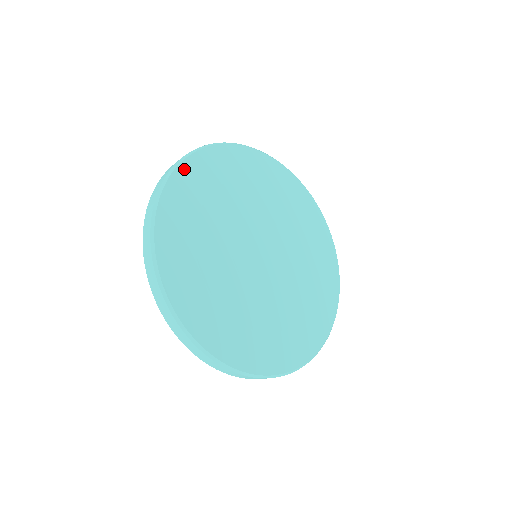
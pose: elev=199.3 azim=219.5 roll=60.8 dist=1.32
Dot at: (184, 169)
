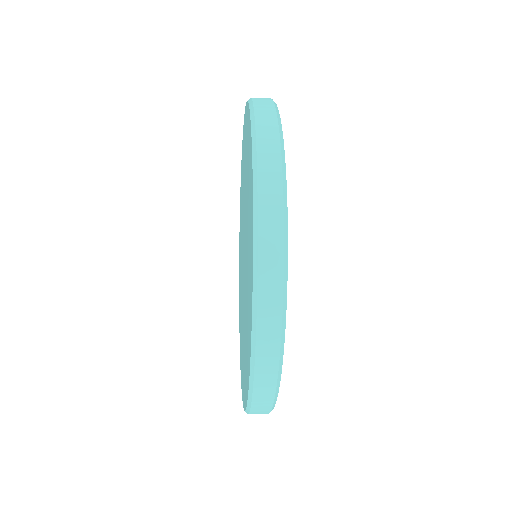
Dot at: occluded
